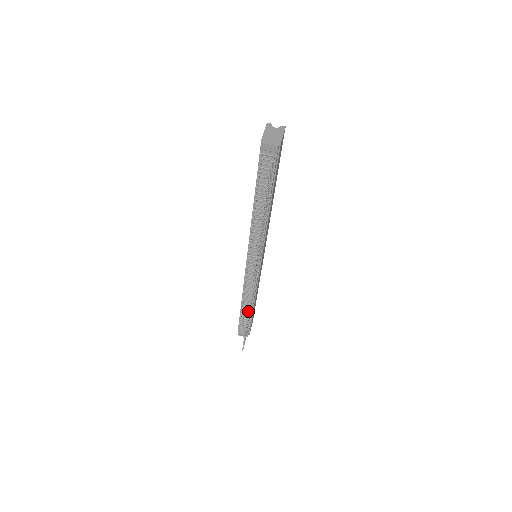
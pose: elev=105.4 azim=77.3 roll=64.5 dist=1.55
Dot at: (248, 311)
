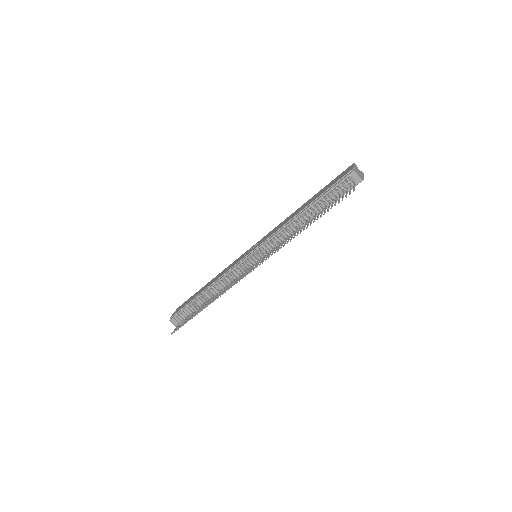
Dot at: (218, 297)
